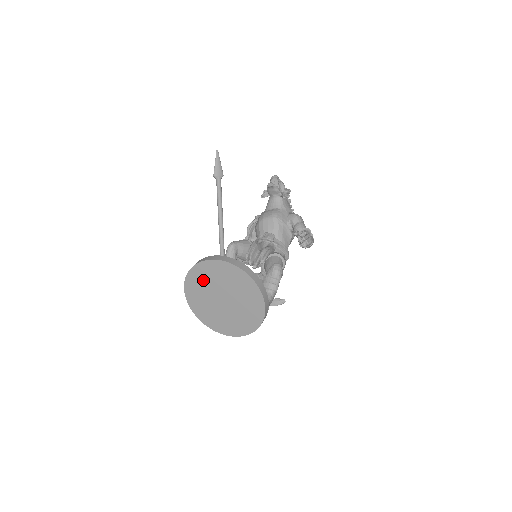
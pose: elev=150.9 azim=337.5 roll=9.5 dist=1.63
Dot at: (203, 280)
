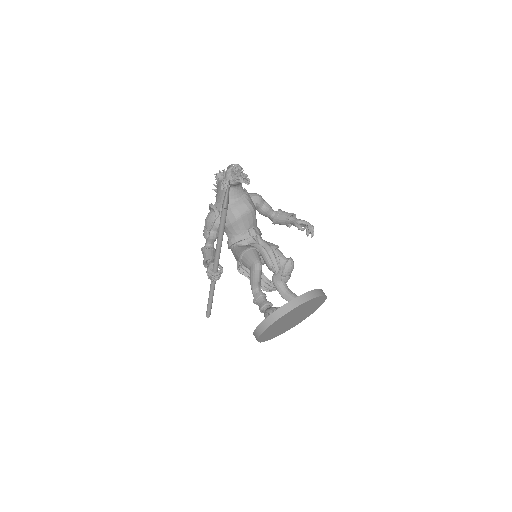
Dot at: (285, 319)
